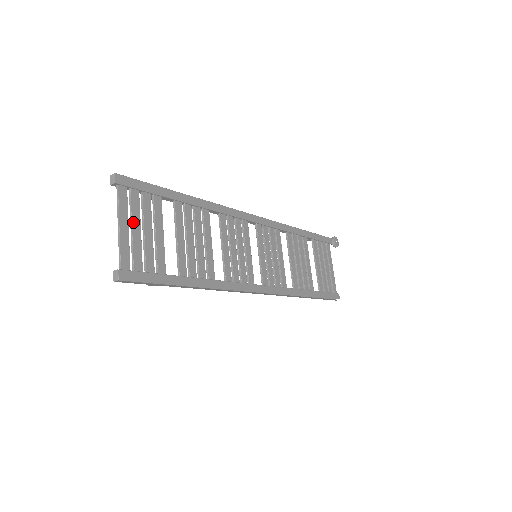
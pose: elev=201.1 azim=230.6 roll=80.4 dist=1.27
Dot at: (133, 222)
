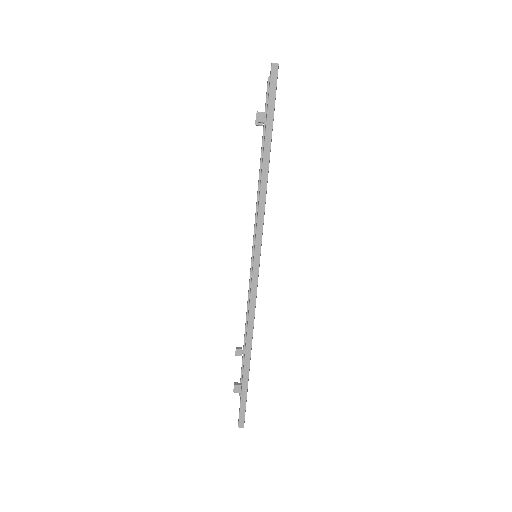
Dot at: occluded
